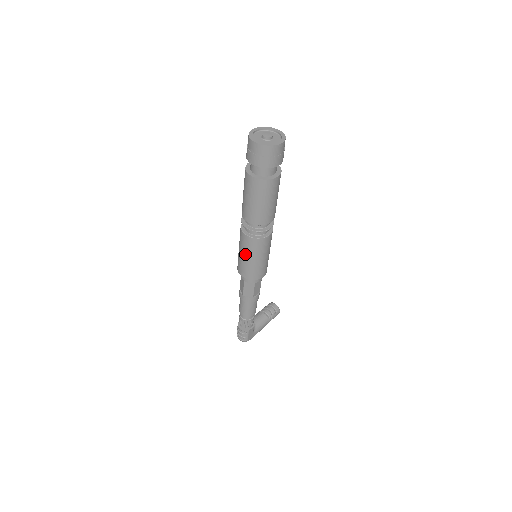
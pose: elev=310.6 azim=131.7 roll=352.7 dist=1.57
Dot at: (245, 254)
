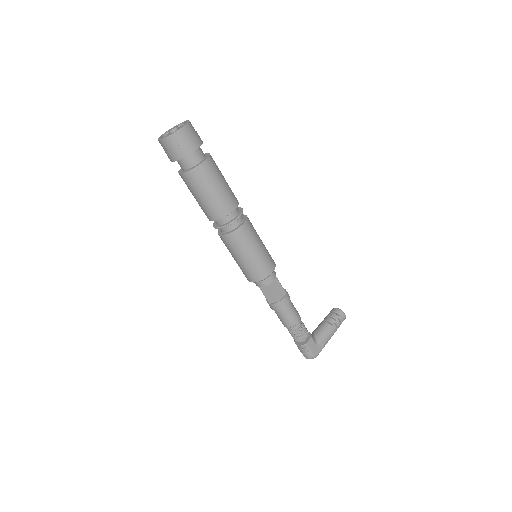
Dot at: (235, 256)
